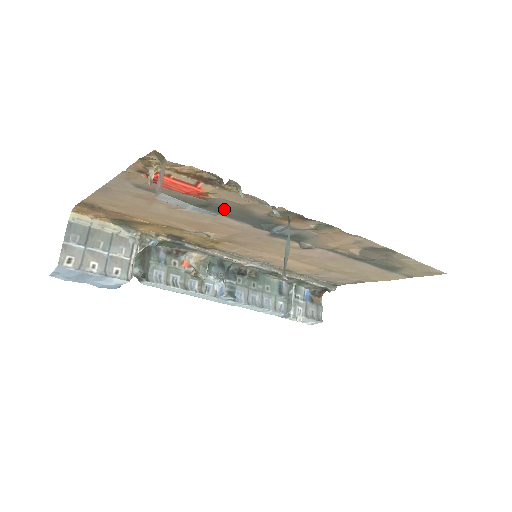
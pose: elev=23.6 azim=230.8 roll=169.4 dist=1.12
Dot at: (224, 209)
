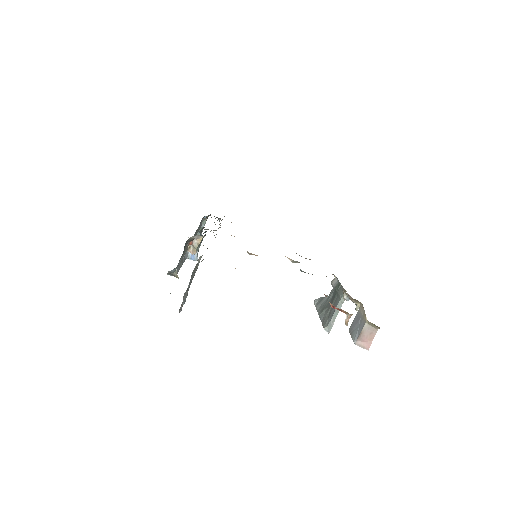
Dot at: occluded
